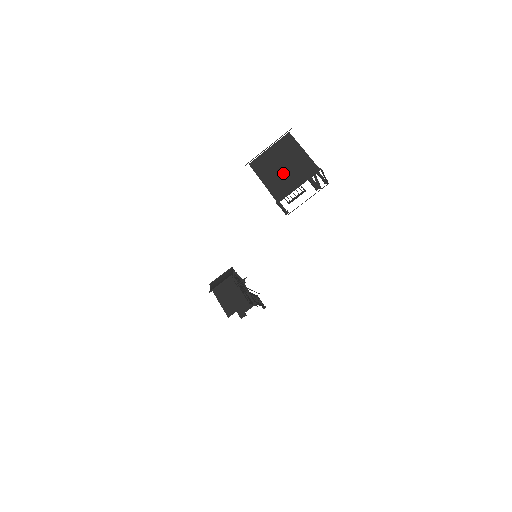
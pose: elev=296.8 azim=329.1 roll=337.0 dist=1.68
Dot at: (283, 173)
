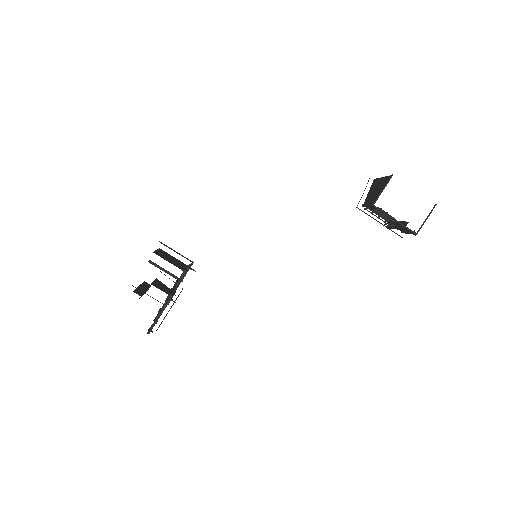
Dot at: occluded
